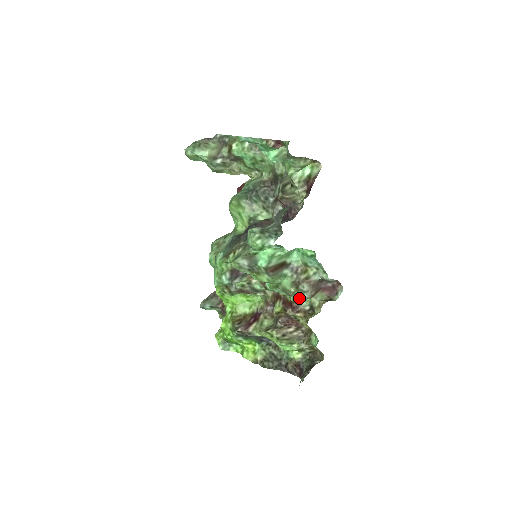
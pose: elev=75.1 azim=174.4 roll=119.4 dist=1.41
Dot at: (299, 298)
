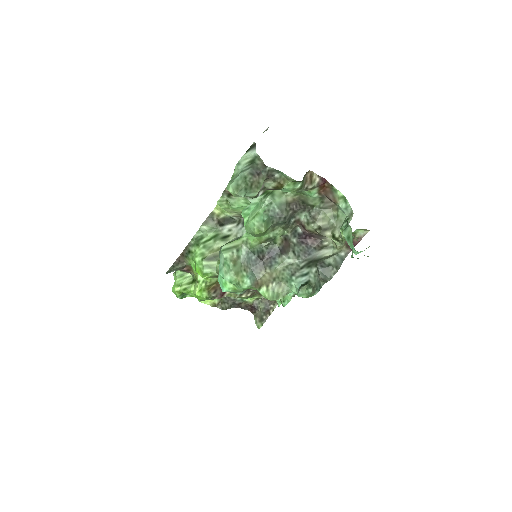
Dot at: occluded
